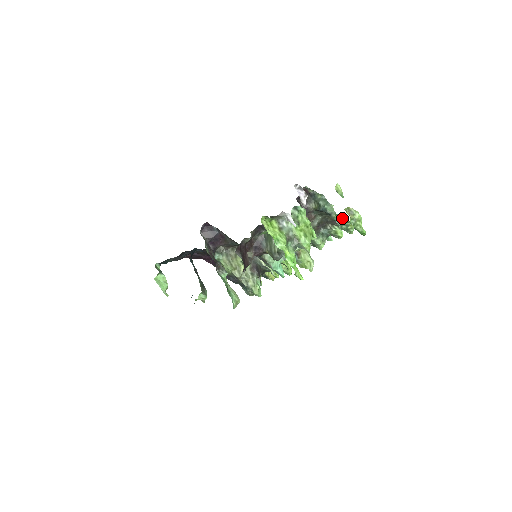
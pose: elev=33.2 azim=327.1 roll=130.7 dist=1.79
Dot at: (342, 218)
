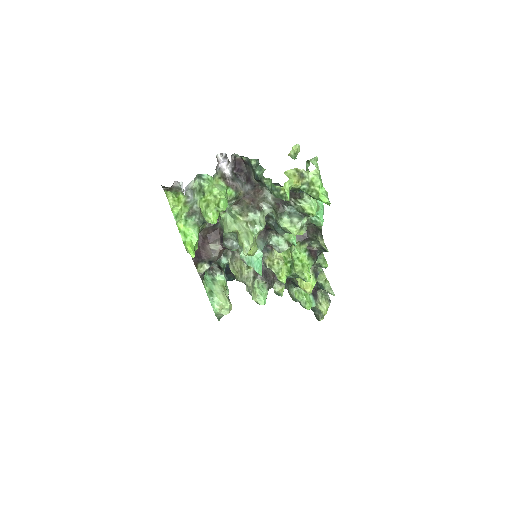
Dot at: occluded
